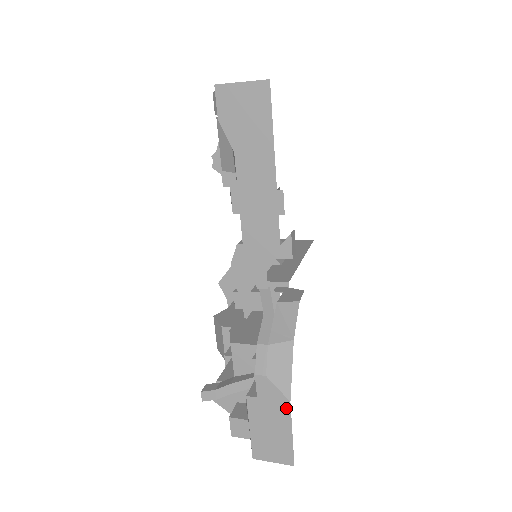
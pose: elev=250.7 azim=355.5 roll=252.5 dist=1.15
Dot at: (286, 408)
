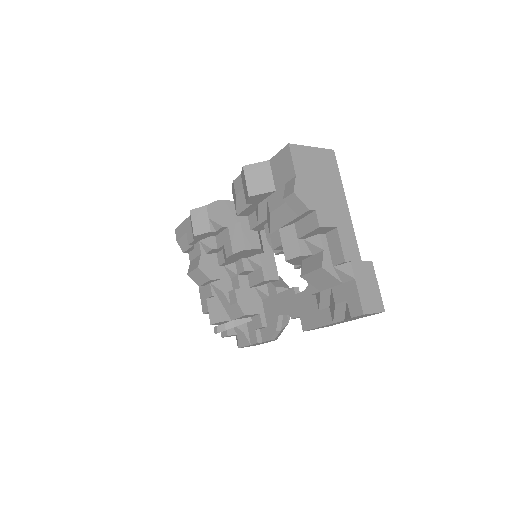
Dot at: occluded
